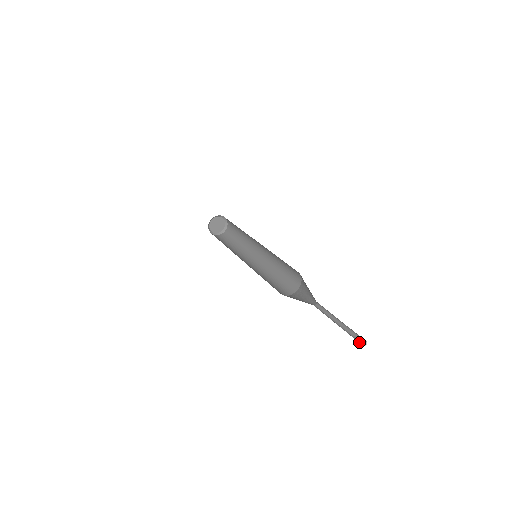
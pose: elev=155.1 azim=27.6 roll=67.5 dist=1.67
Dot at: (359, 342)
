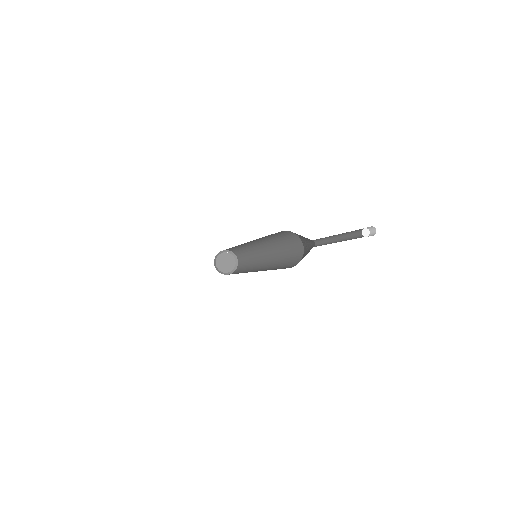
Dot at: (364, 236)
